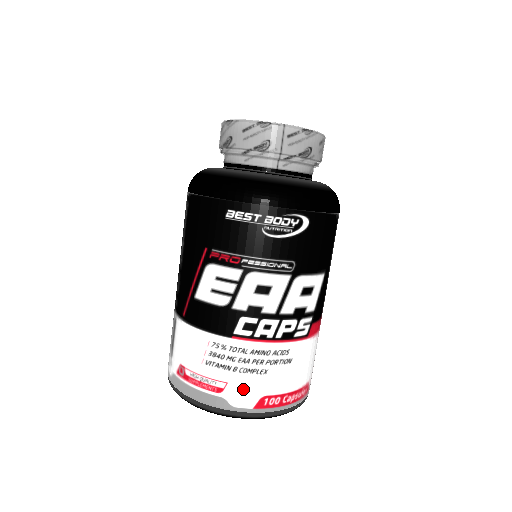
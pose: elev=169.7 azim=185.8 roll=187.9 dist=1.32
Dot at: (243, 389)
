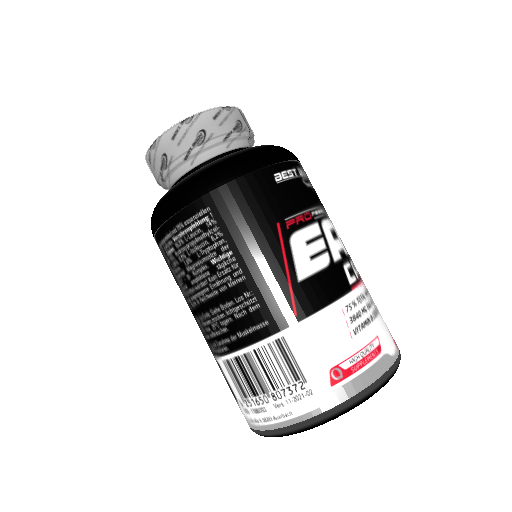
Dot at: (385, 333)
